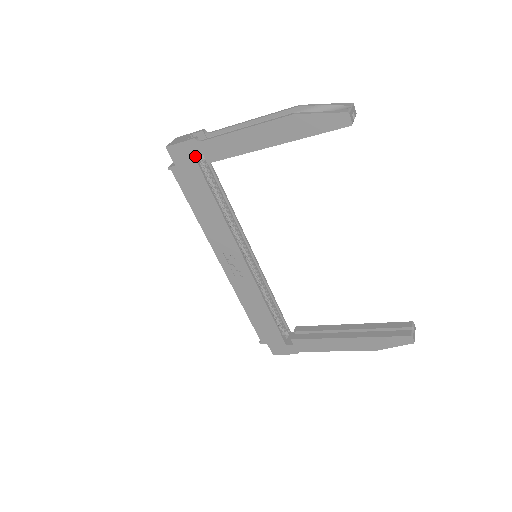
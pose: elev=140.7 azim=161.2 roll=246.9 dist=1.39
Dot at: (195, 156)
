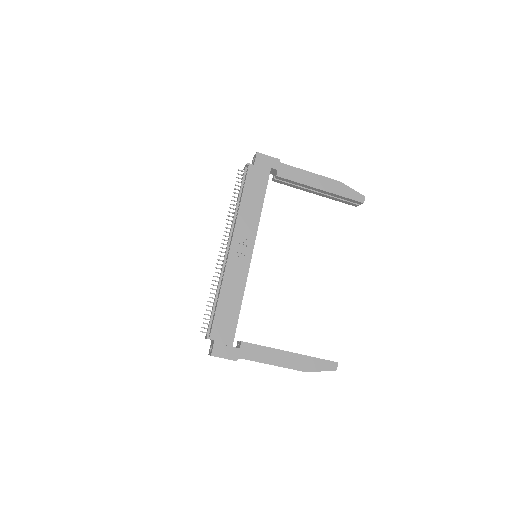
Dot at: (272, 168)
